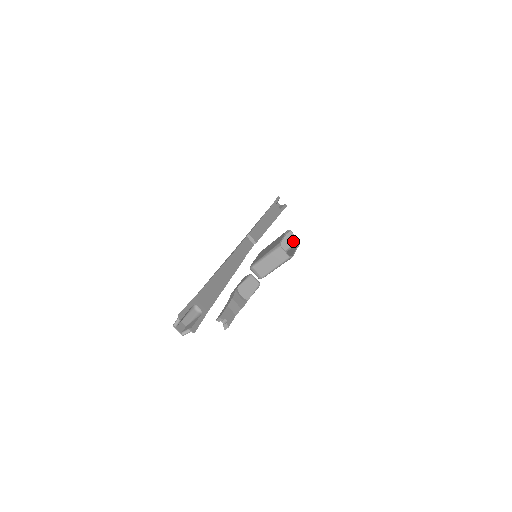
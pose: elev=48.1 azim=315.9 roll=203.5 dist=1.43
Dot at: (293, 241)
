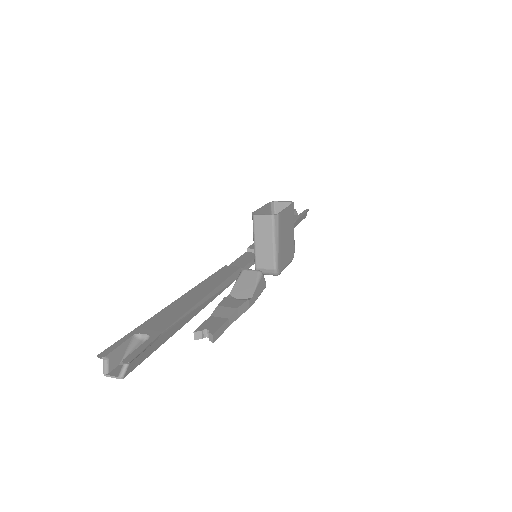
Dot at: occluded
